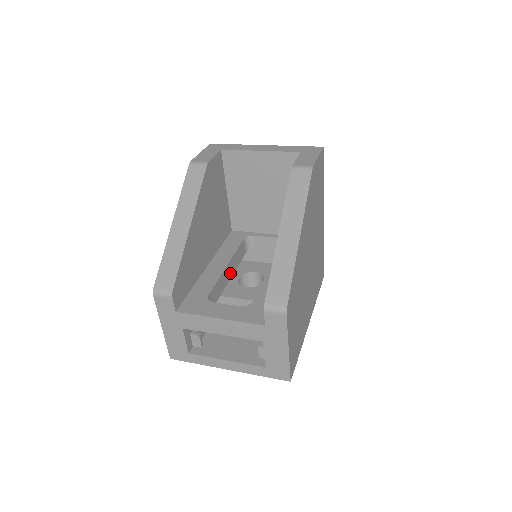
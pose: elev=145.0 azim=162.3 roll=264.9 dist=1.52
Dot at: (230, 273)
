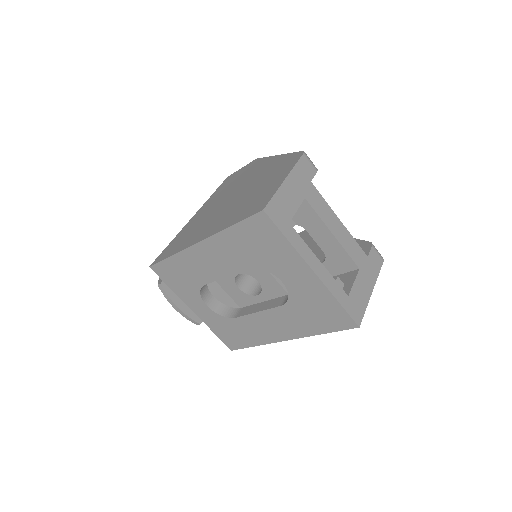
Dot at: occluded
